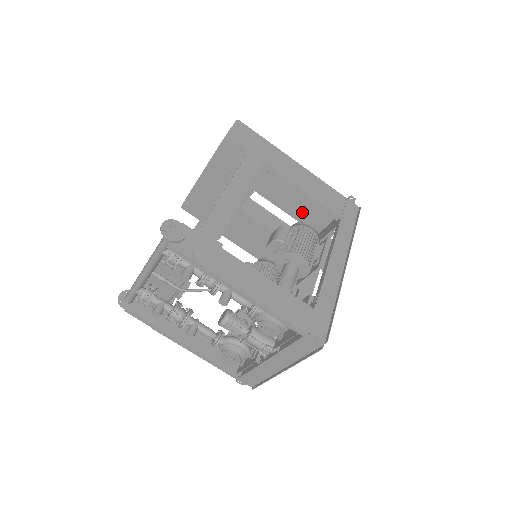
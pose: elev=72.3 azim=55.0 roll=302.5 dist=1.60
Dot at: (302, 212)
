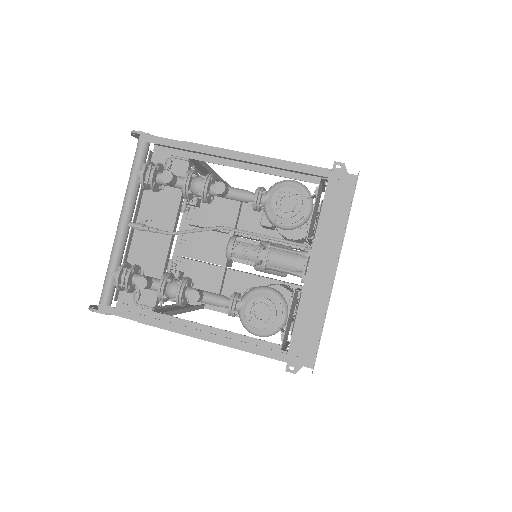
Dot at: occluded
